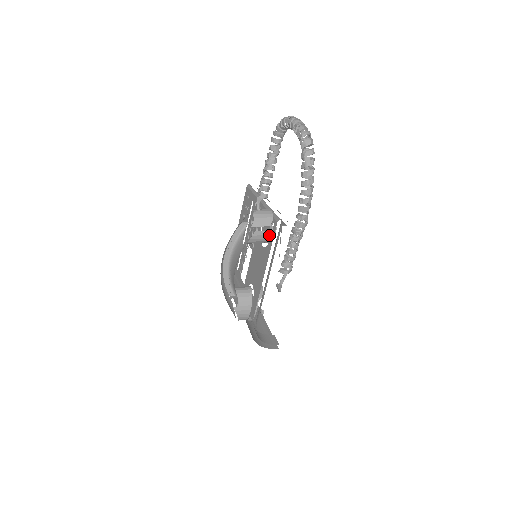
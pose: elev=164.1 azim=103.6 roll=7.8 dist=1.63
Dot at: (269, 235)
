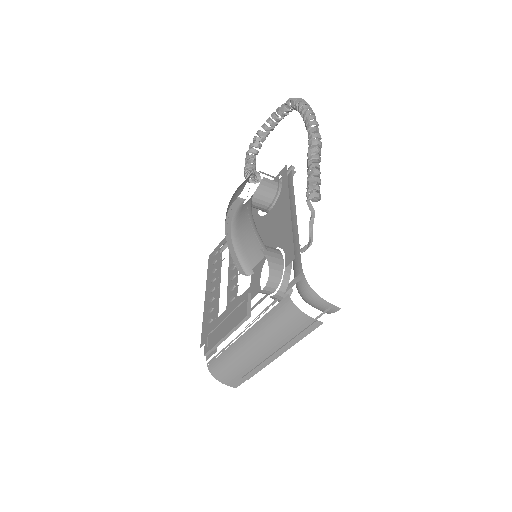
Dot at: (278, 186)
